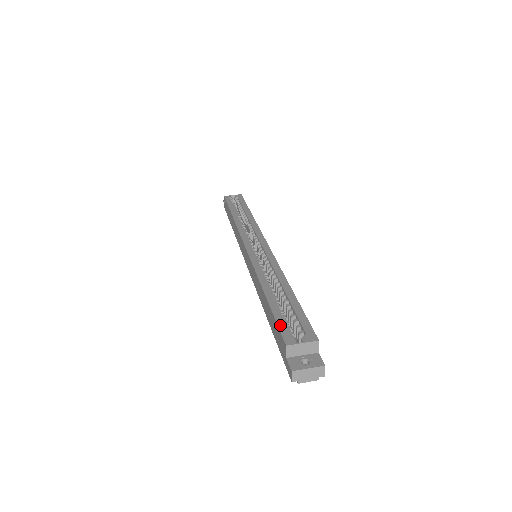
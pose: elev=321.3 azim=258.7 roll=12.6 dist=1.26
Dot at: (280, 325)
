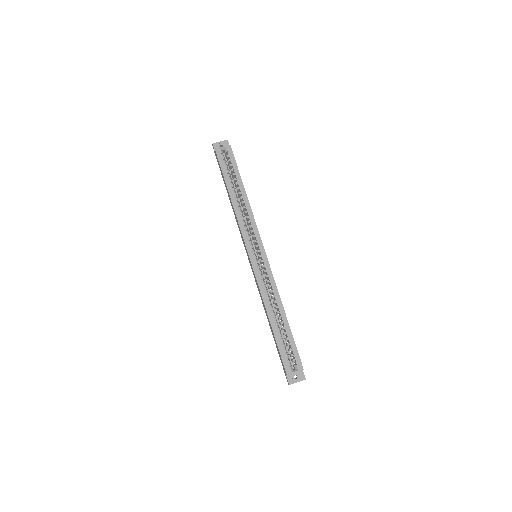
Dot at: (282, 357)
